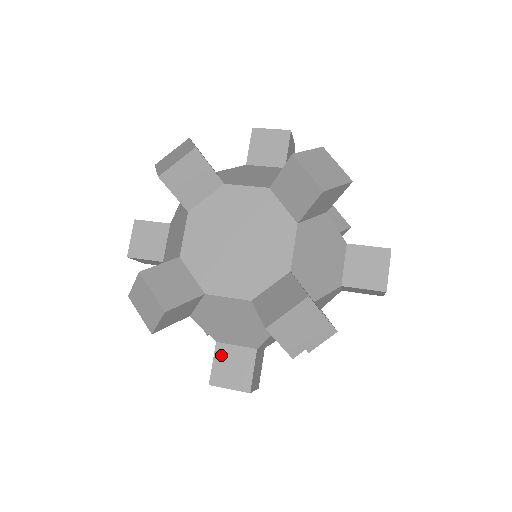
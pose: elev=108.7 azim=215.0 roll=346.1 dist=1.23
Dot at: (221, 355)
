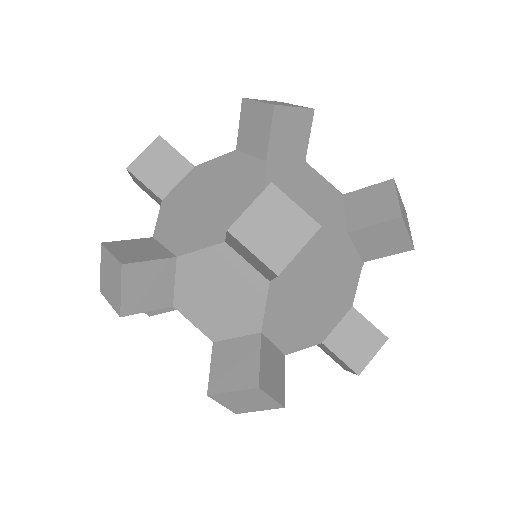
Dot at: (220, 355)
